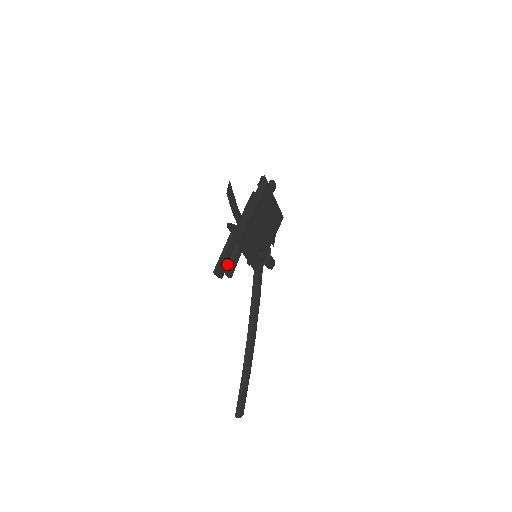
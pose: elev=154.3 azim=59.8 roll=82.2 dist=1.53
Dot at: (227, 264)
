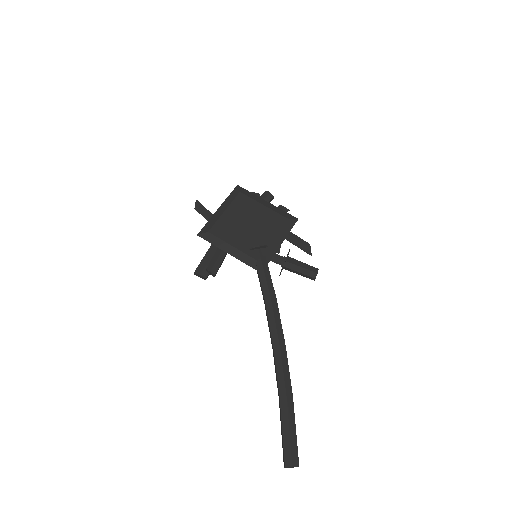
Dot at: (209, 264)
